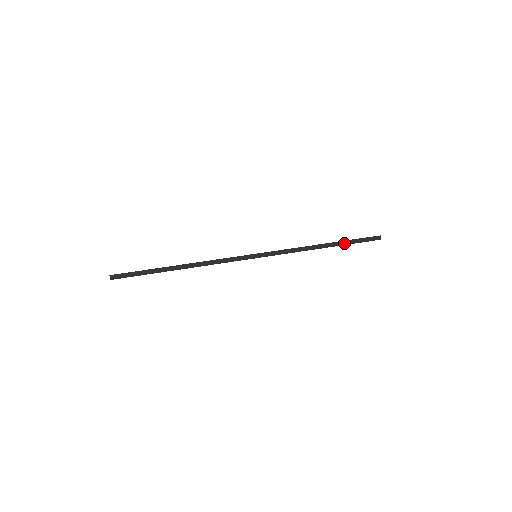
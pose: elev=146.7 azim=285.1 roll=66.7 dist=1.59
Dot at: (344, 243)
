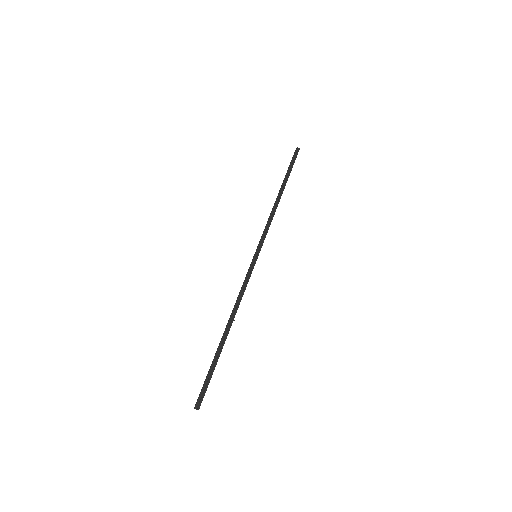
Dot at: occluded
